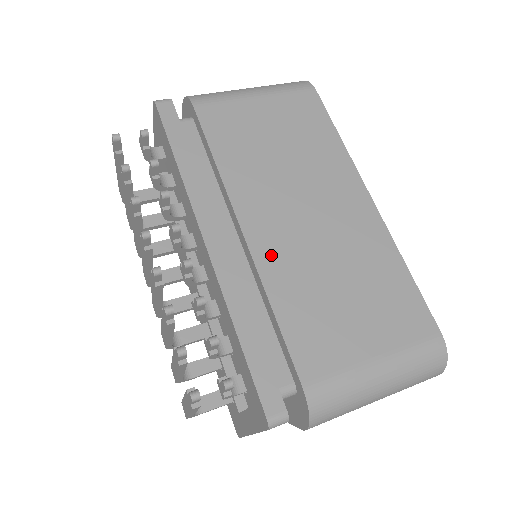
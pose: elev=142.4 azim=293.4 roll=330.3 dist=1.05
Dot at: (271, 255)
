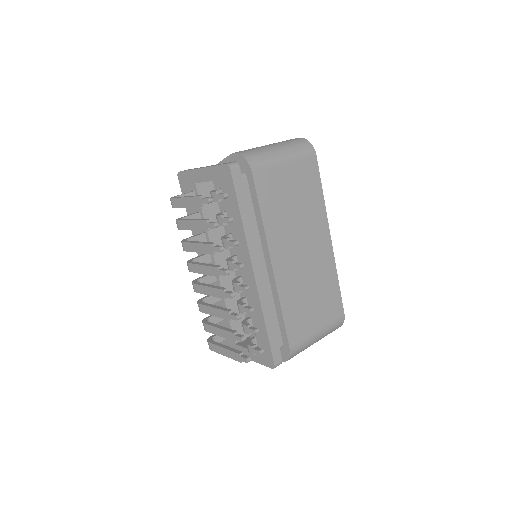
Dot at: (284, 280)
